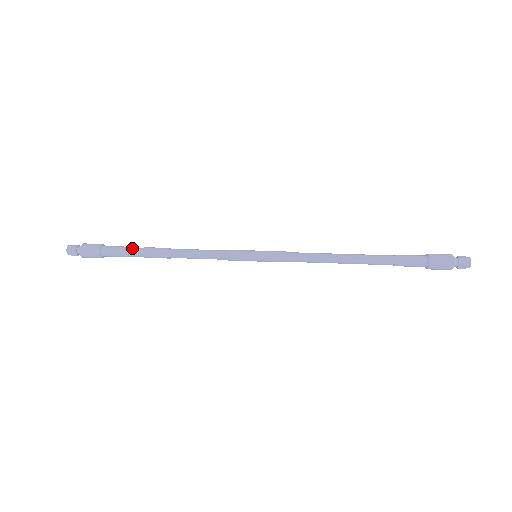
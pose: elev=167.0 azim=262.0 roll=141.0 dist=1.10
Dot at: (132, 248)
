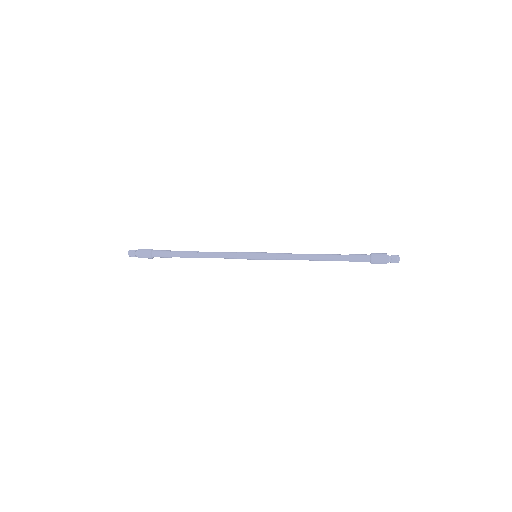
Dot at: (173, 251)
